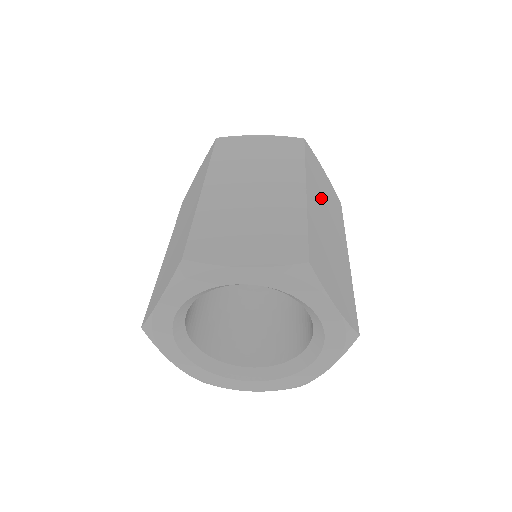
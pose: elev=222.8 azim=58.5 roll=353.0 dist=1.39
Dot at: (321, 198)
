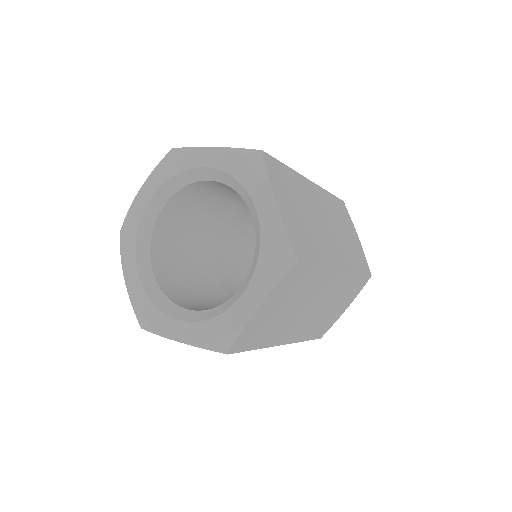
Dot at: (332, 217)
